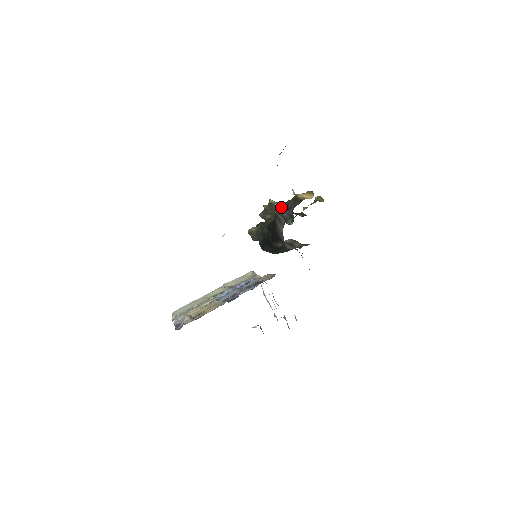
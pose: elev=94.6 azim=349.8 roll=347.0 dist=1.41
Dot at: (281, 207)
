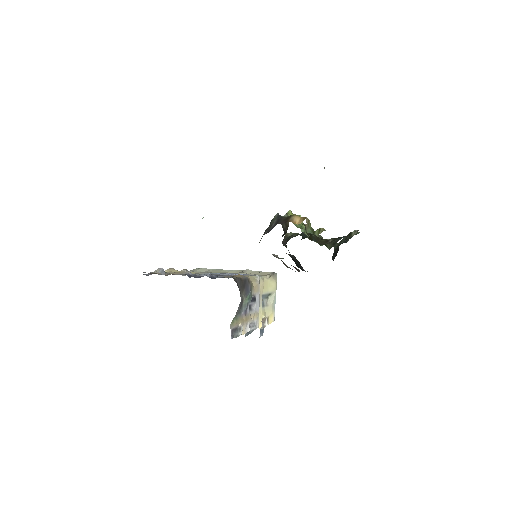
Dot at: (276, 220)
